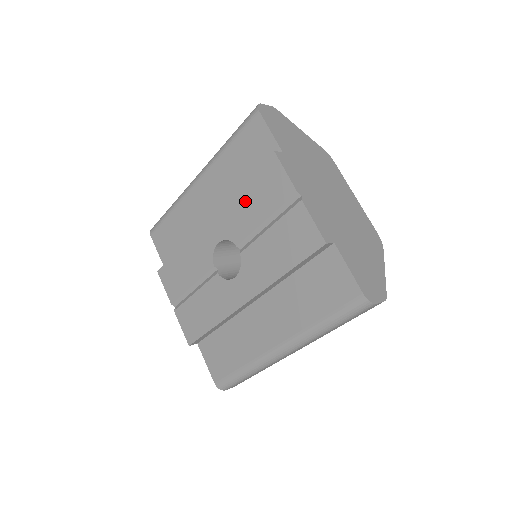
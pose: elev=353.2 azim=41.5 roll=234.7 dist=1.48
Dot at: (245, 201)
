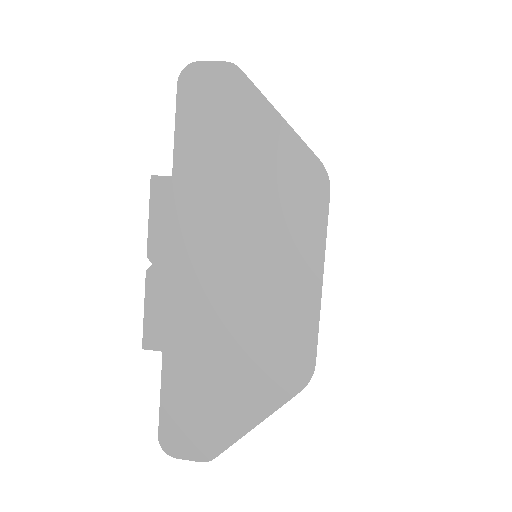
Dot at: occluded
